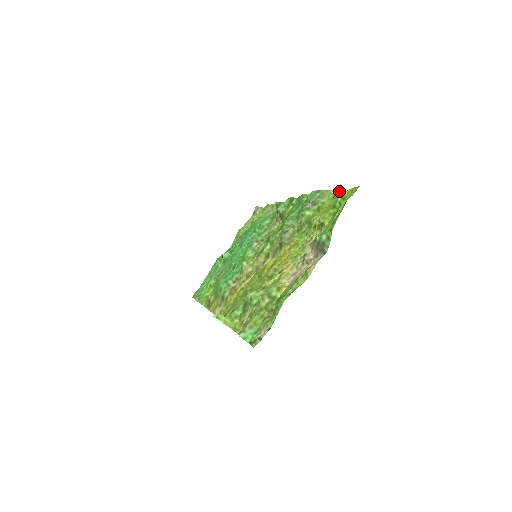
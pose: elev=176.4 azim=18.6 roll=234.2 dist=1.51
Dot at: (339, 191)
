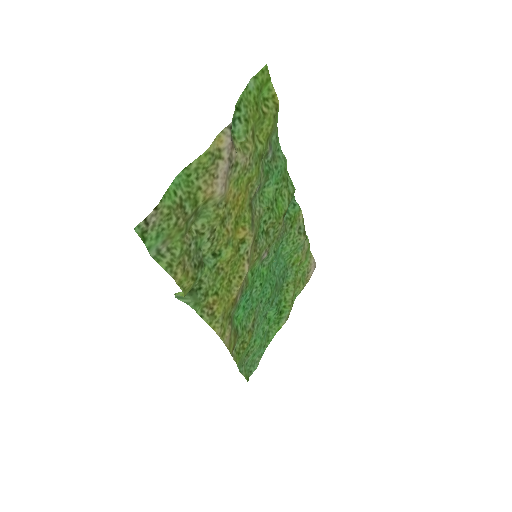
Dot at: (278, 109)
